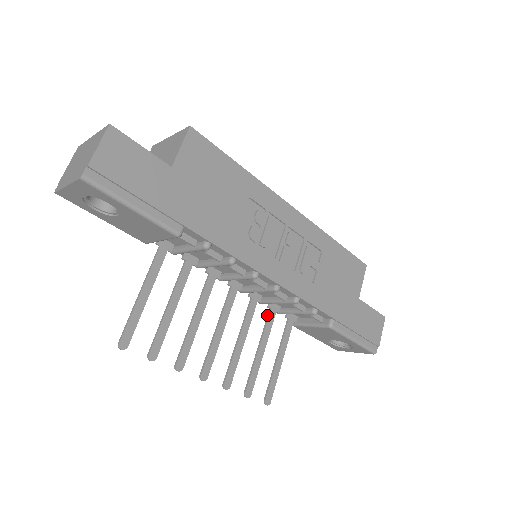
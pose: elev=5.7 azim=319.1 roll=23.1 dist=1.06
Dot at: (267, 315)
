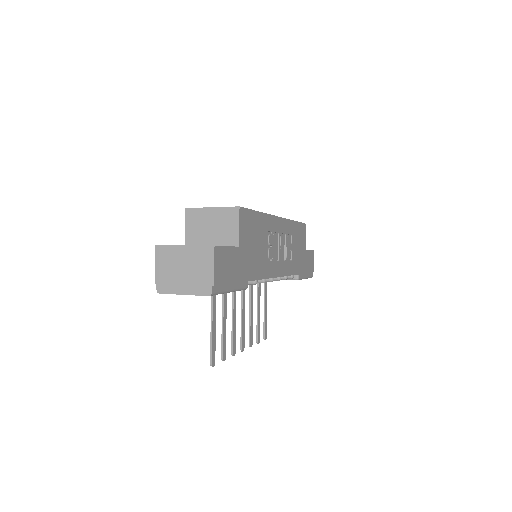
Dot at: (257, 285)
